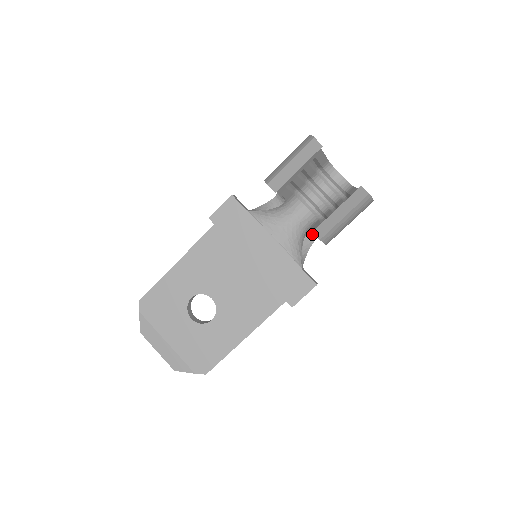
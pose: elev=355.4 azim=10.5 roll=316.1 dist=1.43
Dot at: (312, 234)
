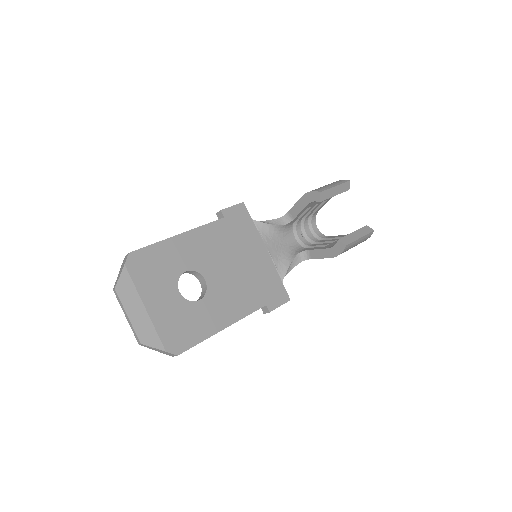
Dot at: (301, 256)
